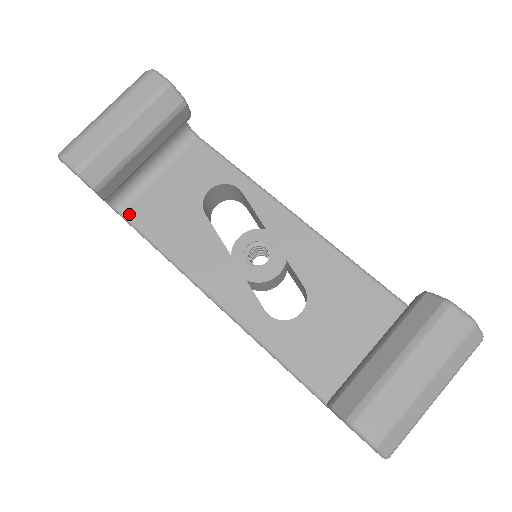
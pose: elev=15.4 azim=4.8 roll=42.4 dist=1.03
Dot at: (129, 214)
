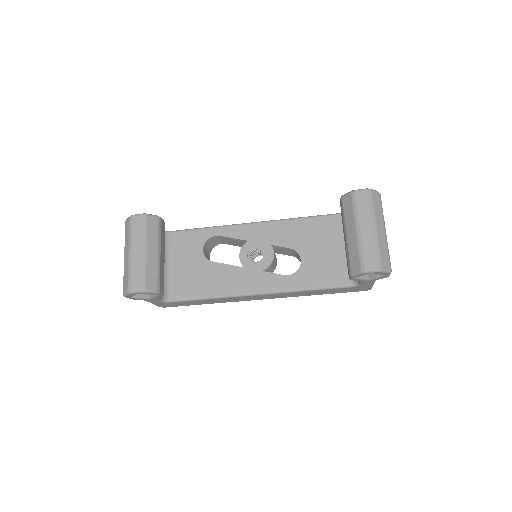
Dot at: (176, 297)
